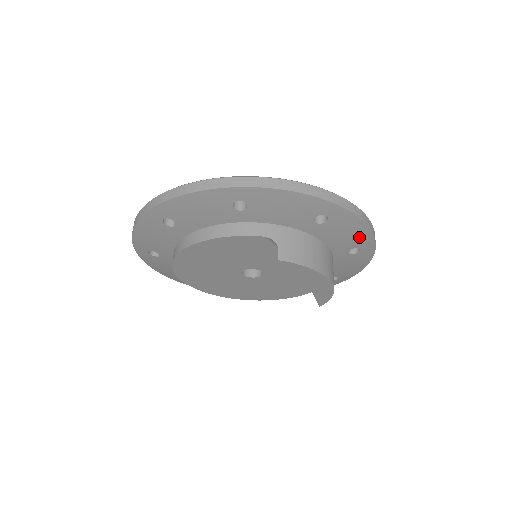
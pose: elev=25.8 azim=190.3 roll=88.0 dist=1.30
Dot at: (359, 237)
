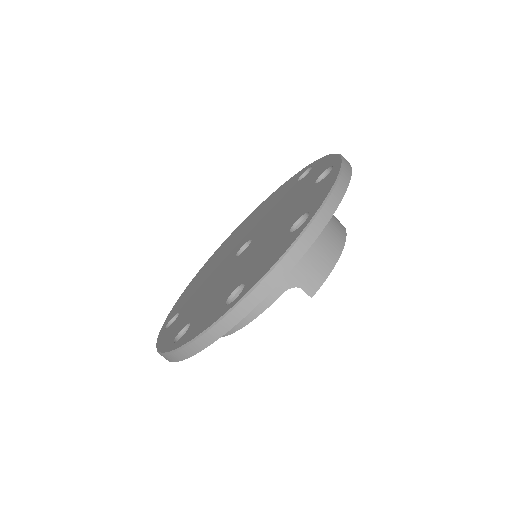
Dot at: occluded
